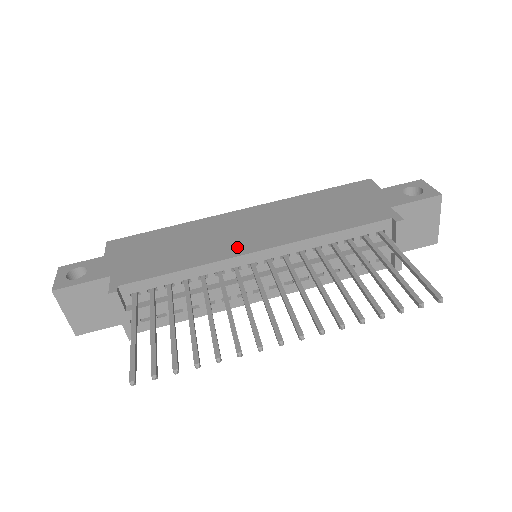
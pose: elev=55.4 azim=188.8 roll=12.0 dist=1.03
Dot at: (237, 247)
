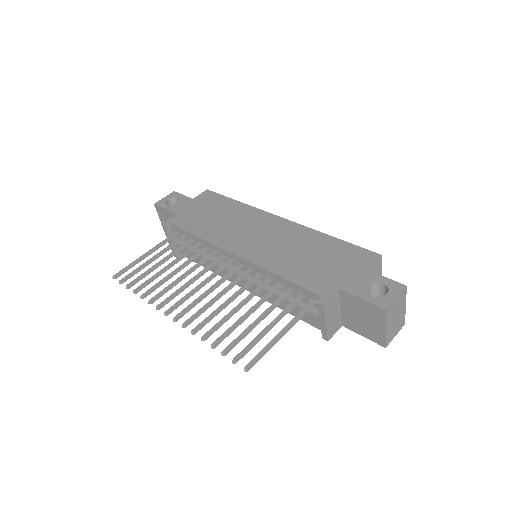
Dot at: (233, 243)
